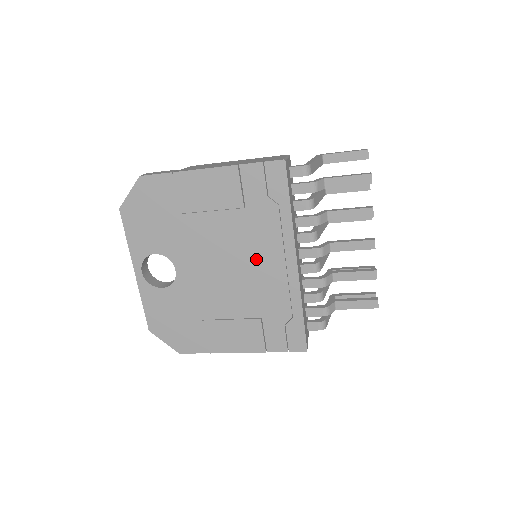
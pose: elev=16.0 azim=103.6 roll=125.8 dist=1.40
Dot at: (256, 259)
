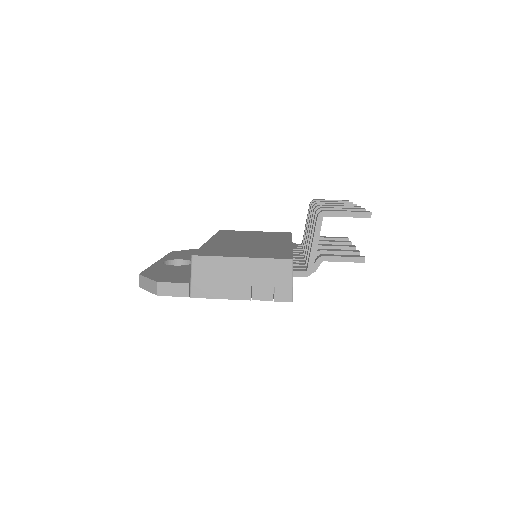
Dot at: occluded
